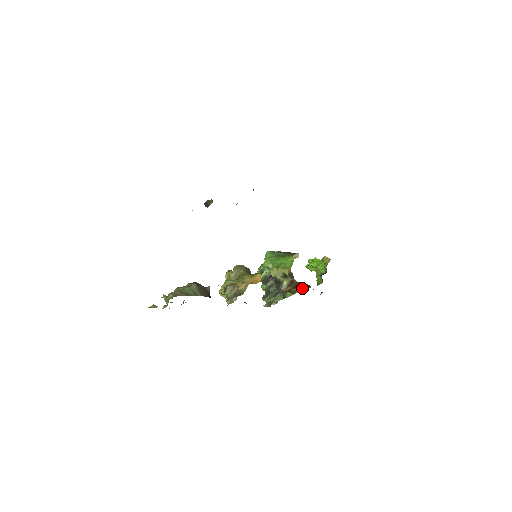
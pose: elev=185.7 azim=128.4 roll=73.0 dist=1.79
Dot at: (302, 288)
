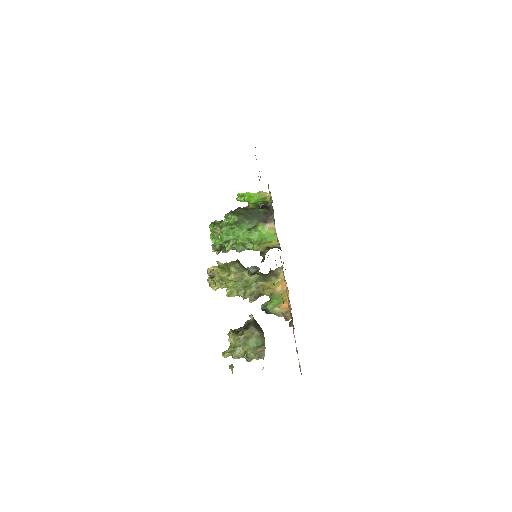
Dot at: occluded
